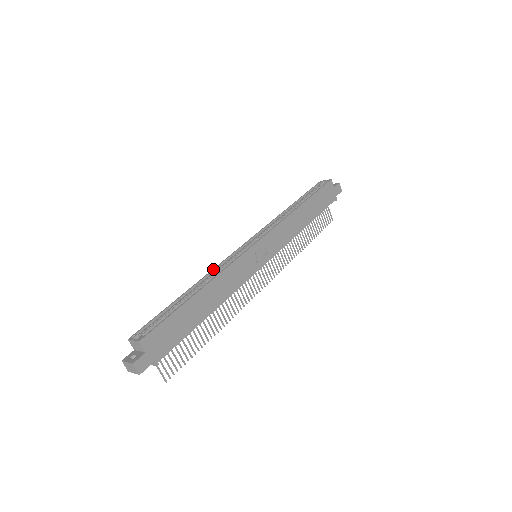
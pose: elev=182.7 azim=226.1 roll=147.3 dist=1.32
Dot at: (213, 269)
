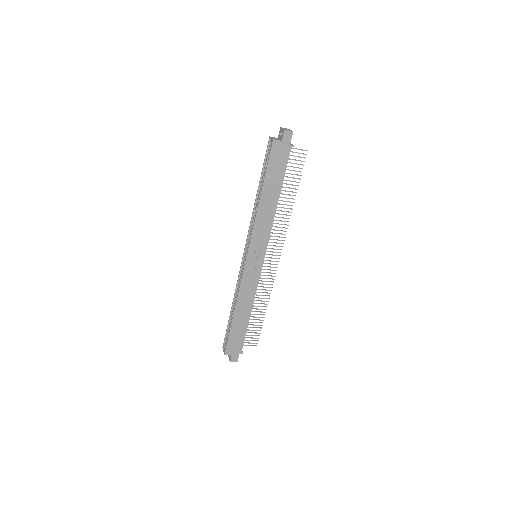
Dot at: (236, 286)
